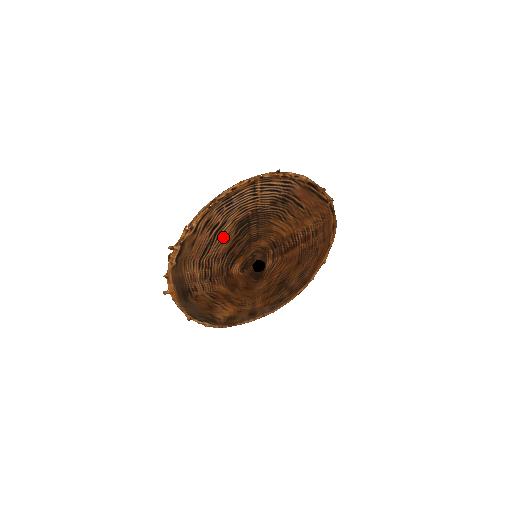
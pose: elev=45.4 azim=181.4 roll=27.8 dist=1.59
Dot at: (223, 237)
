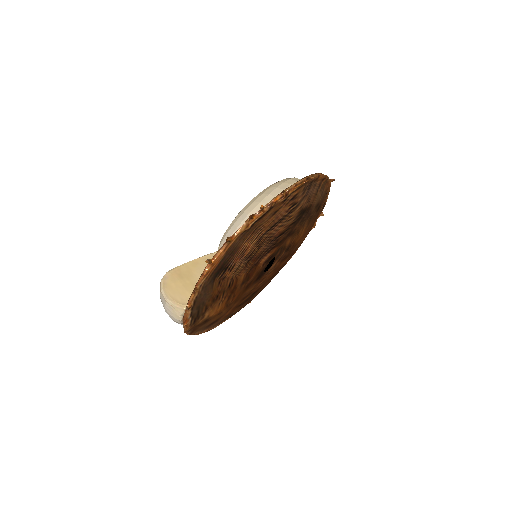
Dot at: (289, 219)
